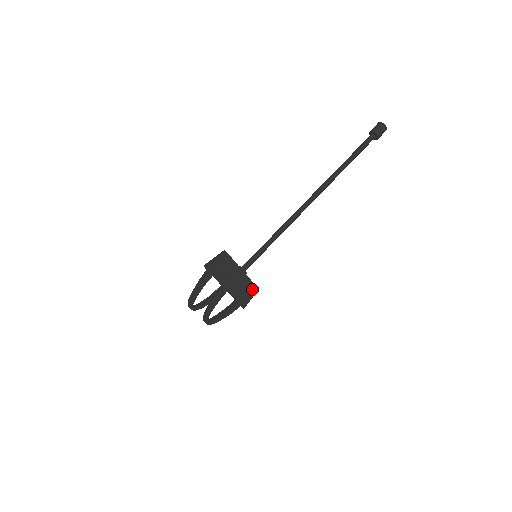
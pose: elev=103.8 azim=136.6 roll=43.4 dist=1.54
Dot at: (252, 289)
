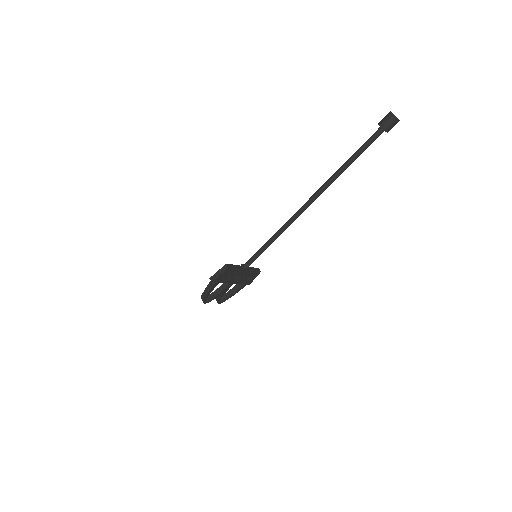
Dot at: (255, 274)
